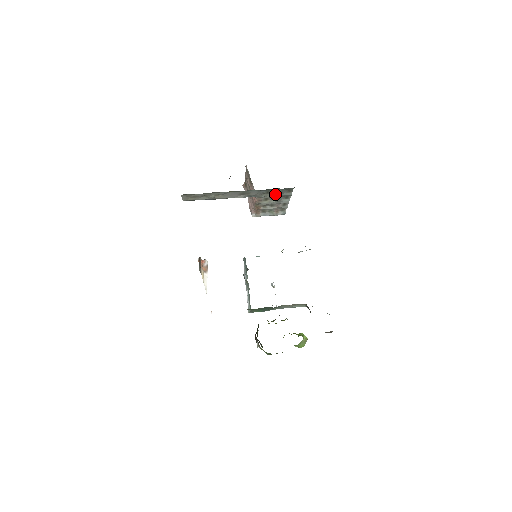
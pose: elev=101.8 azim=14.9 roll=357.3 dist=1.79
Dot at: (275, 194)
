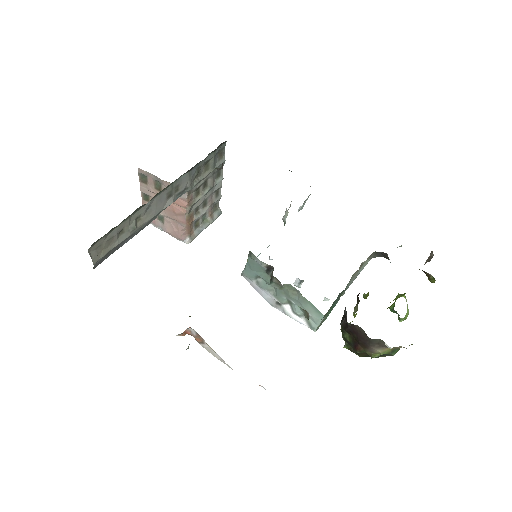
Dot at: (207, 172)
